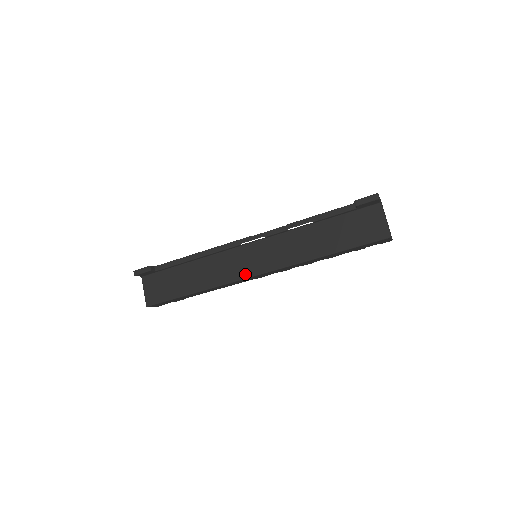
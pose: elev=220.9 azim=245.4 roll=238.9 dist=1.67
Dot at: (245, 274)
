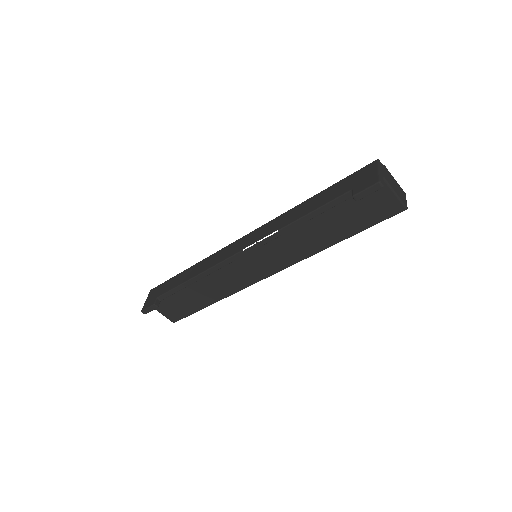
Dot at: (256, 279)
